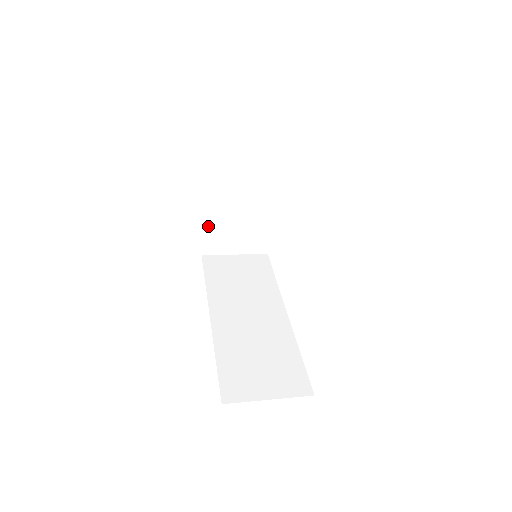
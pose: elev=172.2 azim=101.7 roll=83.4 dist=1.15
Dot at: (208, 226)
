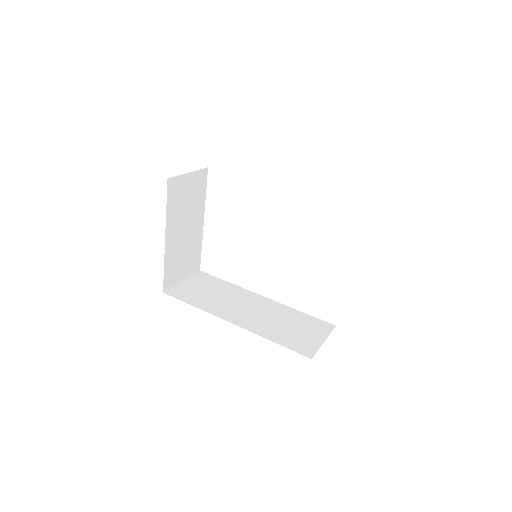
Dot at: (167, 262)
